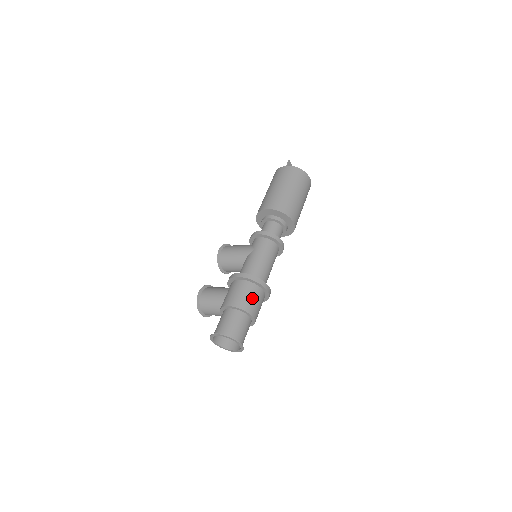
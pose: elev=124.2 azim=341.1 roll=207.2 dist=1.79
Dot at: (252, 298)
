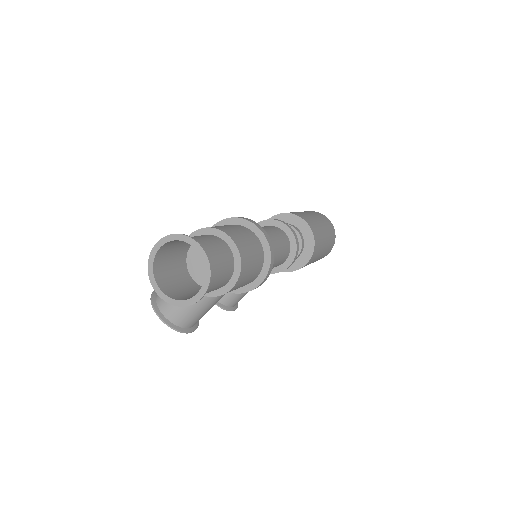
Dot at: (230, 227)
